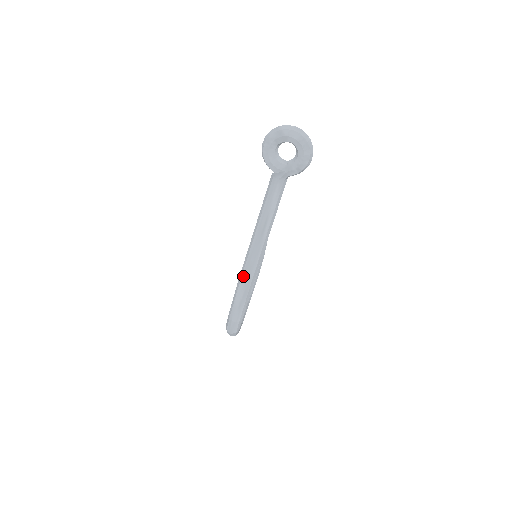
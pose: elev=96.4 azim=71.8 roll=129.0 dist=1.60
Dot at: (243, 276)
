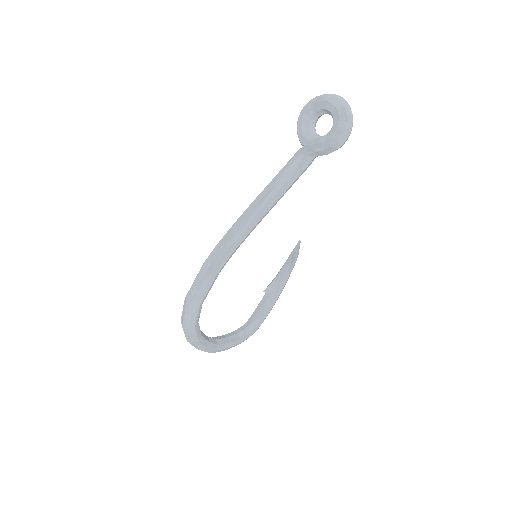
Dot at: (217, 245)
